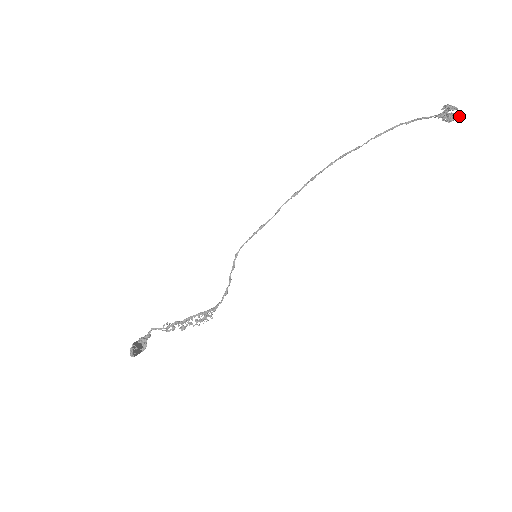
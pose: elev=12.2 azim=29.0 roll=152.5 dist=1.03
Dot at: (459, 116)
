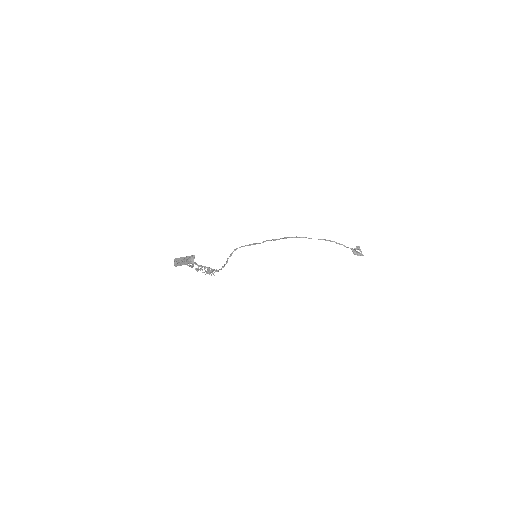
Dot at: (361, 255)
